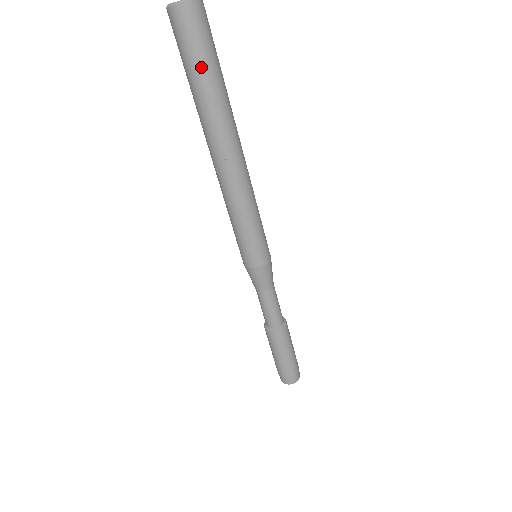
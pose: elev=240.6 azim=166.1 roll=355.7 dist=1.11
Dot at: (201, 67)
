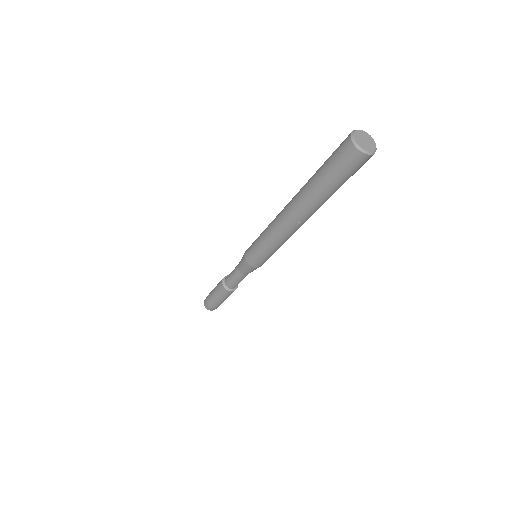
Dot at: (337, 183)
